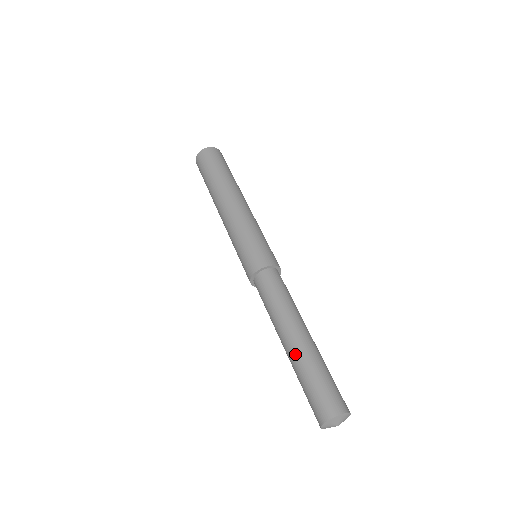
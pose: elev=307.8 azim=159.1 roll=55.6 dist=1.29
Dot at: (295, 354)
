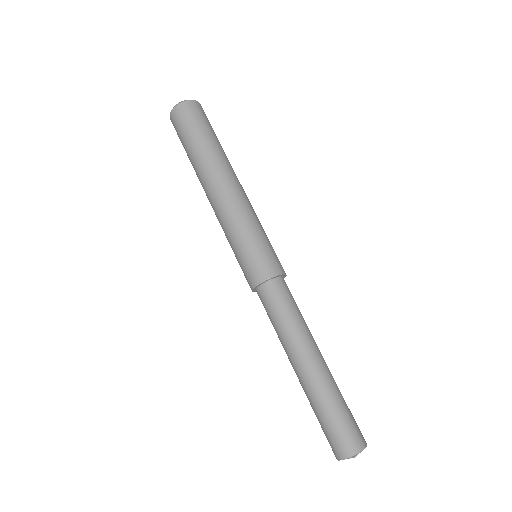
Dot at: (317, 381)
